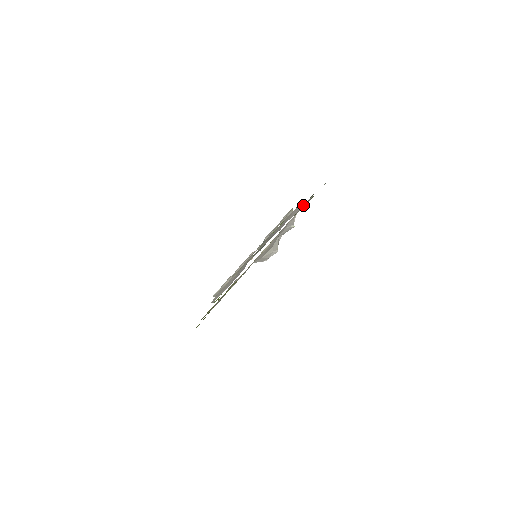
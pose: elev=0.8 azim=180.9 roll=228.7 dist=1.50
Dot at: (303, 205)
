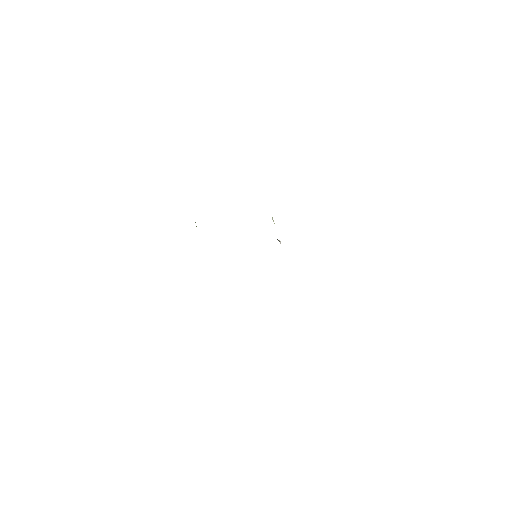
Dot at: occluded
